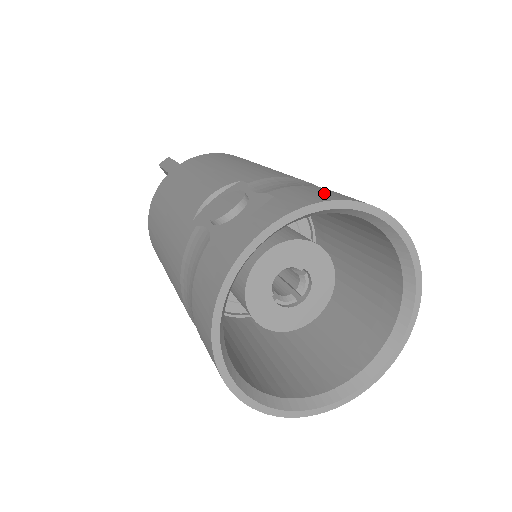
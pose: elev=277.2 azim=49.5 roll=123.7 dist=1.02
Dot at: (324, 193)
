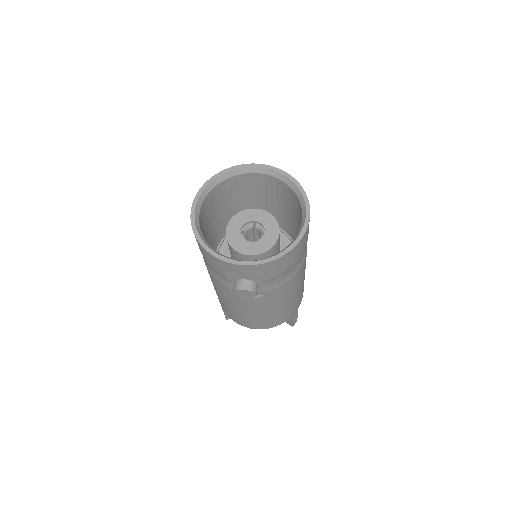
Dot at: occluded
